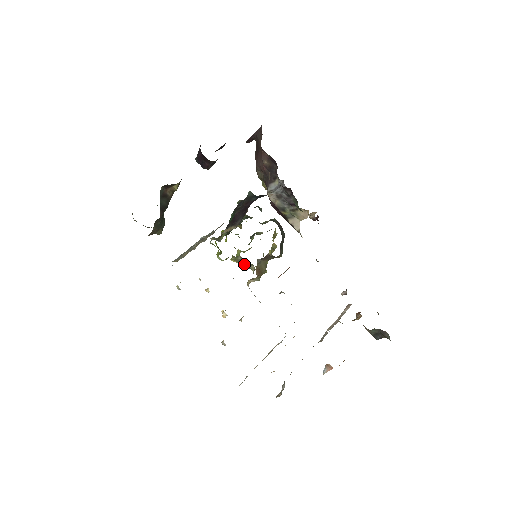
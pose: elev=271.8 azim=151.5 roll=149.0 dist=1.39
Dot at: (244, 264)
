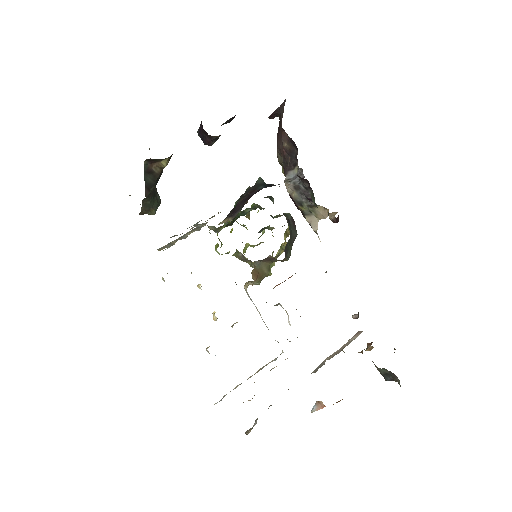
Dot at: (246, 262)
